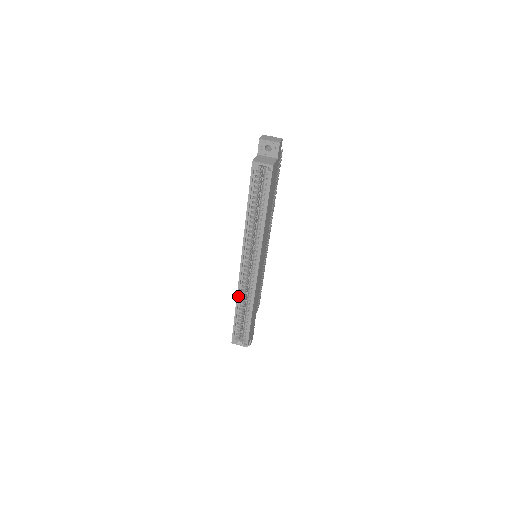
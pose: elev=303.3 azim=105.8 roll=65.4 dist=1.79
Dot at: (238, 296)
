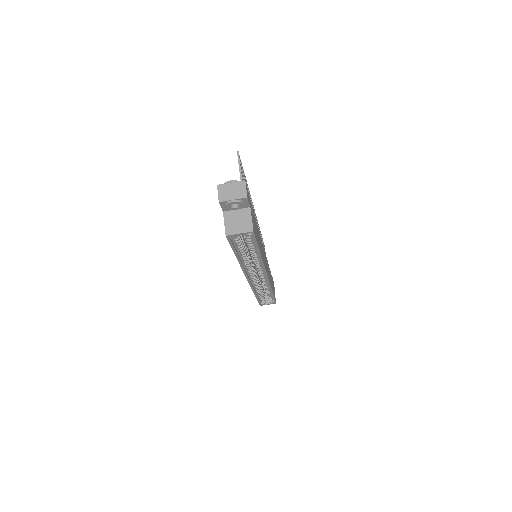
Dot at: (254, 291)
